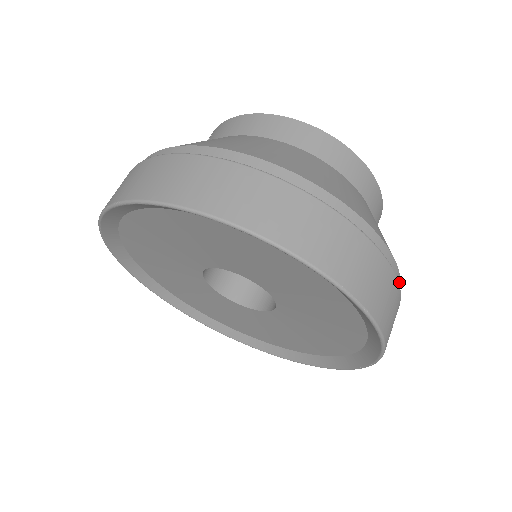
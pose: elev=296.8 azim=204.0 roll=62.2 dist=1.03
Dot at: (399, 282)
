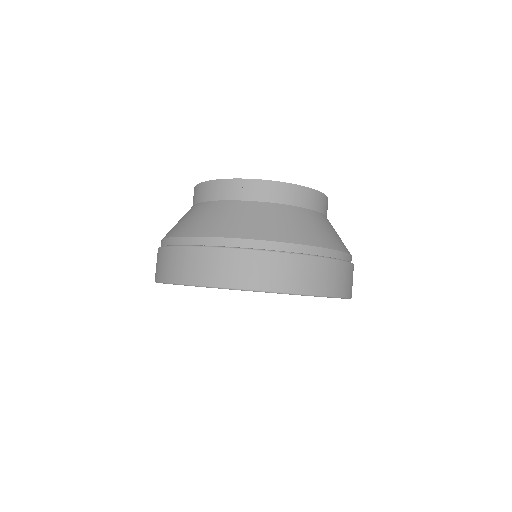
Dot at: occluded
